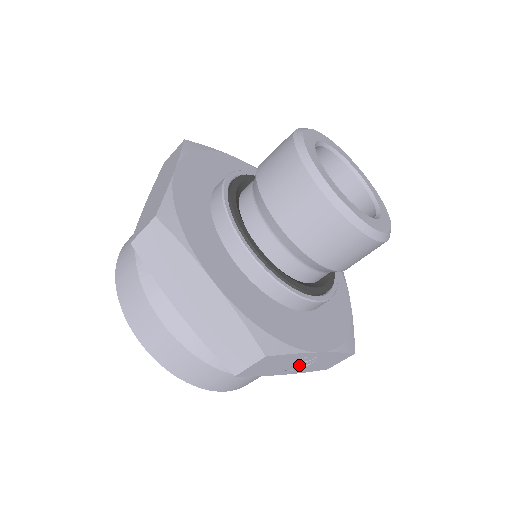
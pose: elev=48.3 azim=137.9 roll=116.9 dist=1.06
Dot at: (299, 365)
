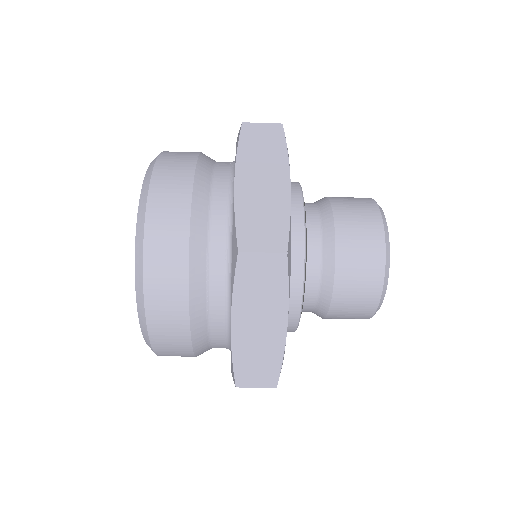
Dot at: occluded
